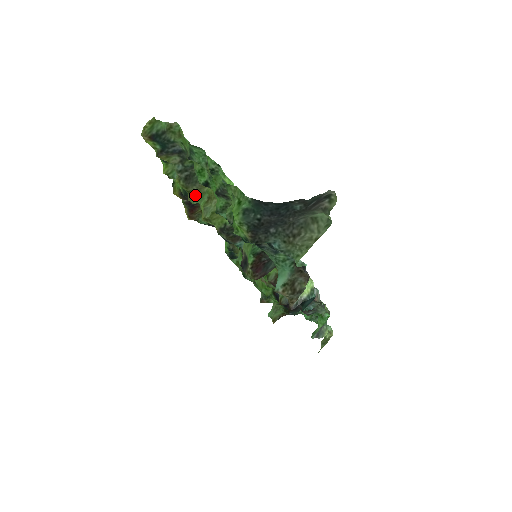
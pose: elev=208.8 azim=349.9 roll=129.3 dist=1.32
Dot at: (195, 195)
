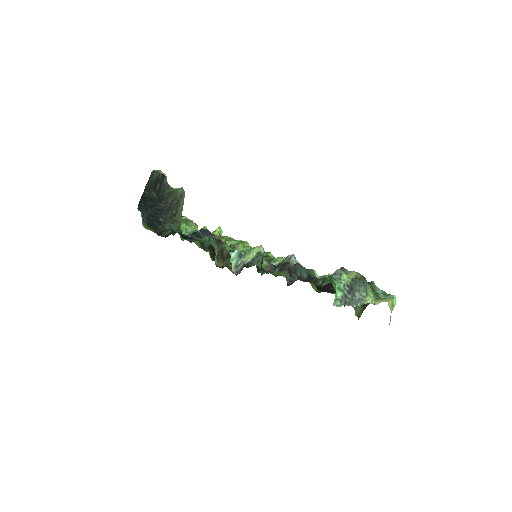
Dot at: occluded
